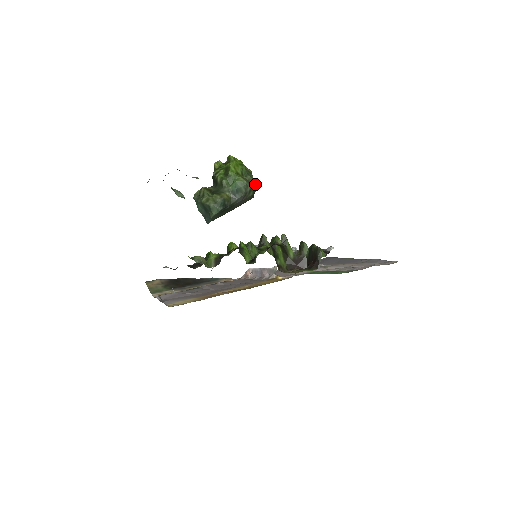
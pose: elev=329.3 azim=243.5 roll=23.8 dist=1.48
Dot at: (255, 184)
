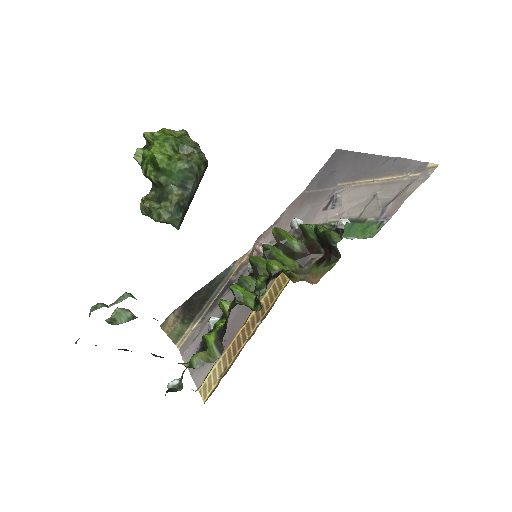
Dot at: (199, 149)
